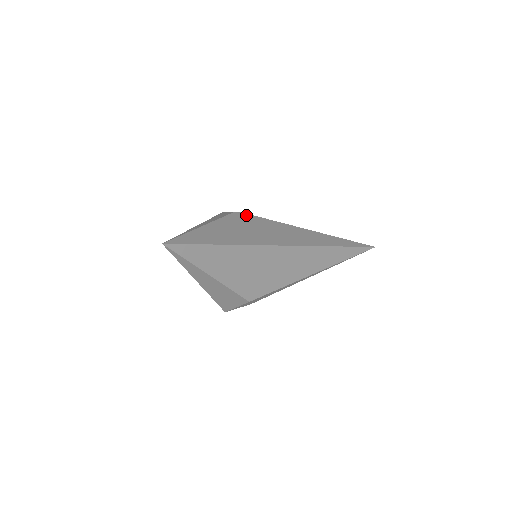
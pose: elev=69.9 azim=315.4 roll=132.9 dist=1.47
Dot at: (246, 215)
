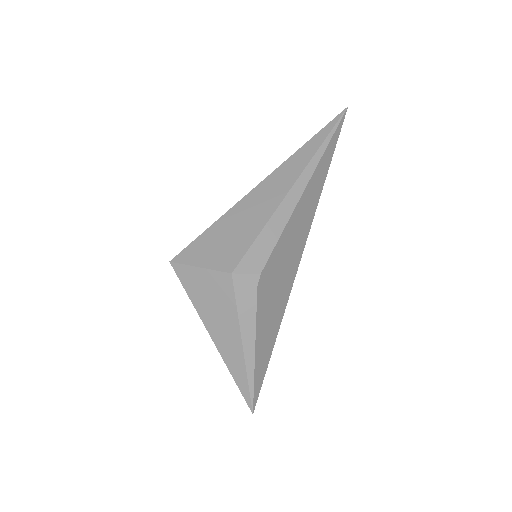
Dot at: (265, 271)
